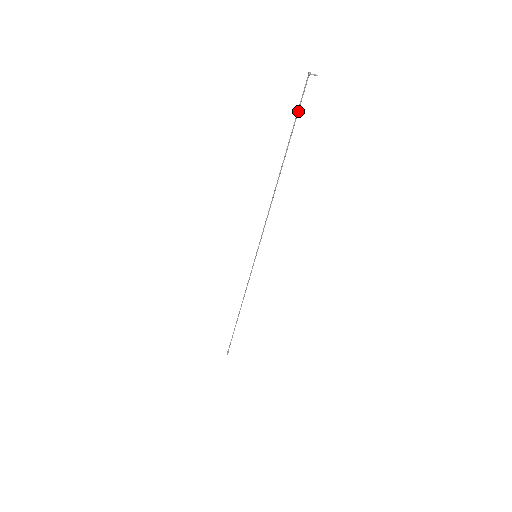
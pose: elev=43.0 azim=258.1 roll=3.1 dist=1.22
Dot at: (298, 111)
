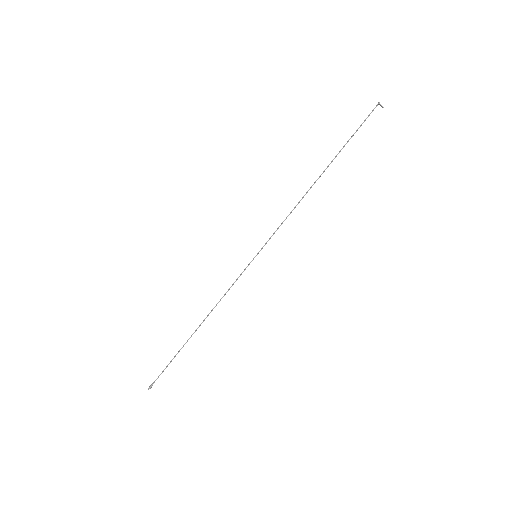
Dot at: occluded
